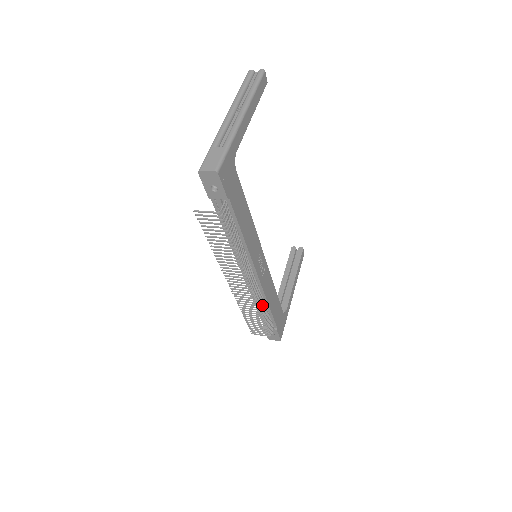
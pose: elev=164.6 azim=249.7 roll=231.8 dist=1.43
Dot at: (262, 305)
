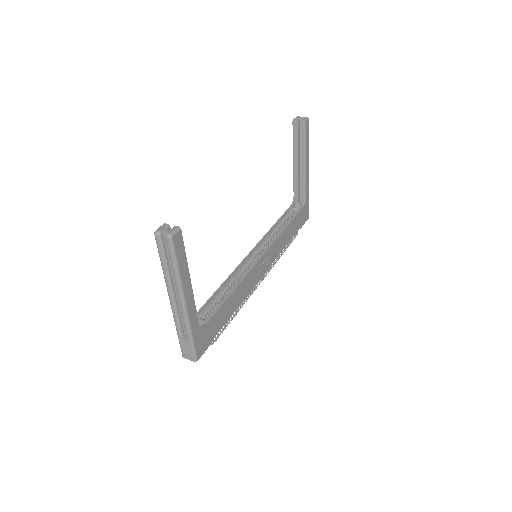
Dot at: (279, 254)
